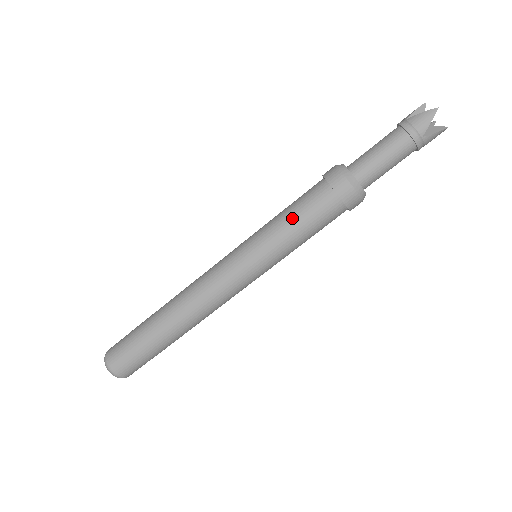
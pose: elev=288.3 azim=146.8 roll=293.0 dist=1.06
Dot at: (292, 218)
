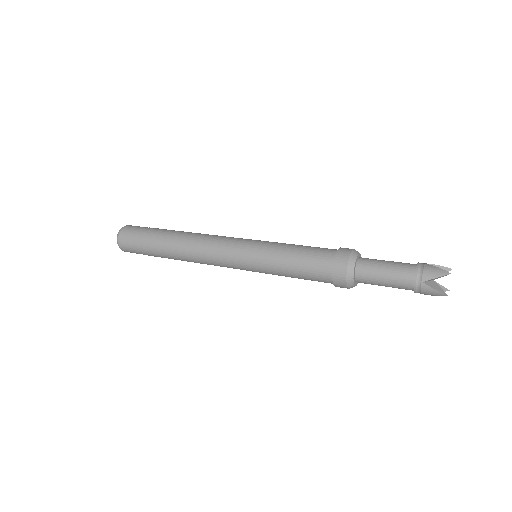
Dot at: (296, 250)
